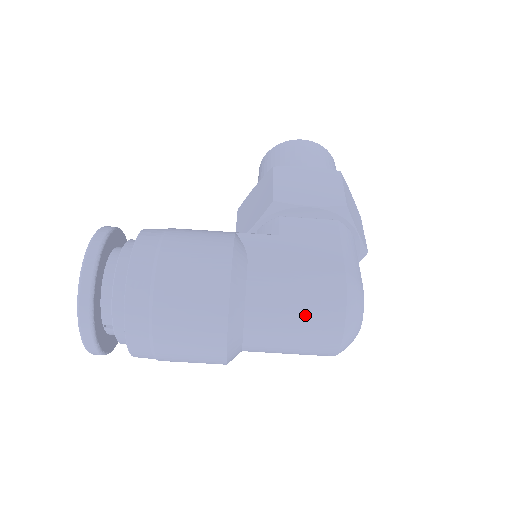
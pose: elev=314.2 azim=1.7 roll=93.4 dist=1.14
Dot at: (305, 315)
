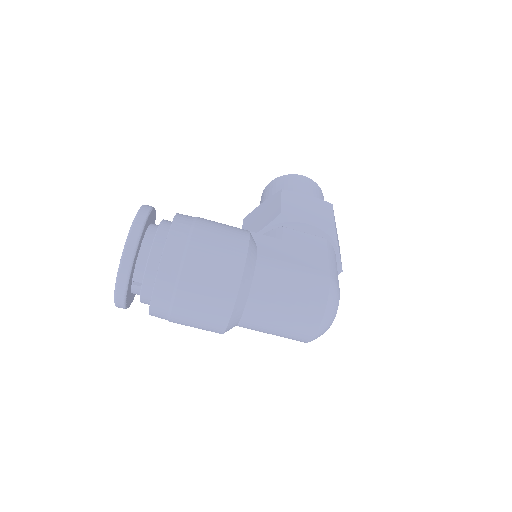
Dot at: (296, 301)
